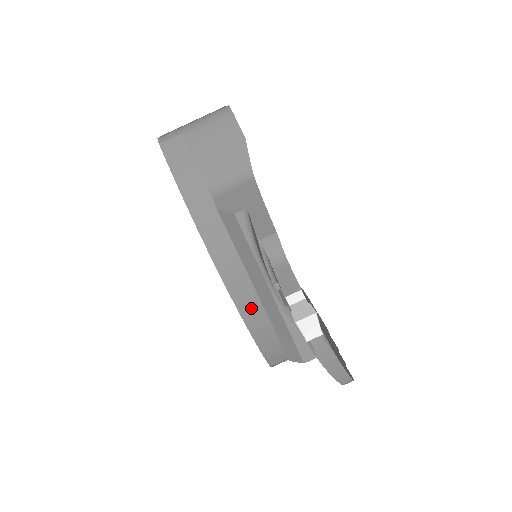
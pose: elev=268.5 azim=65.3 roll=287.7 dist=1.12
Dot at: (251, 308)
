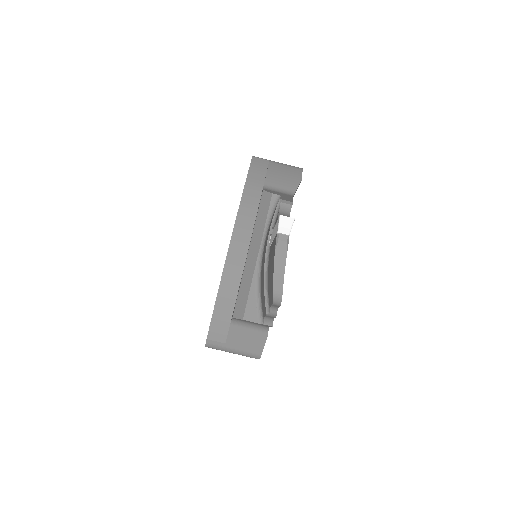
Dot at: (234, 269)
